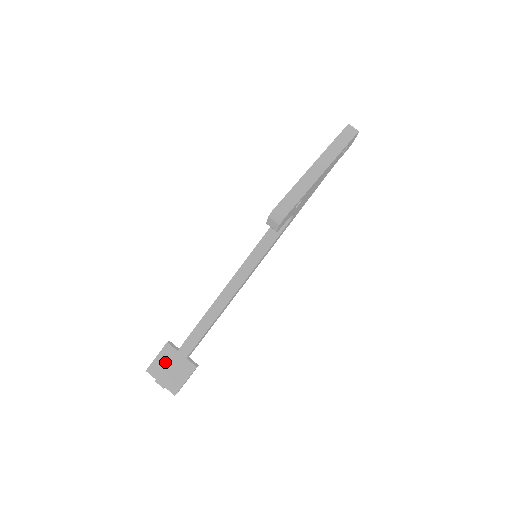
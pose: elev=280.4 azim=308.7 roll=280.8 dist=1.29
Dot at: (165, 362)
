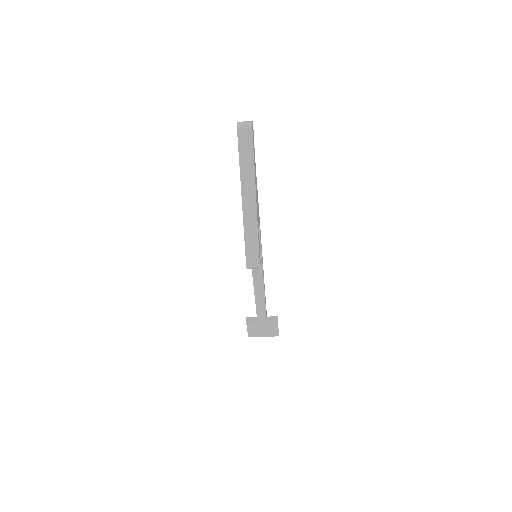
Dot at: (255, 329)
